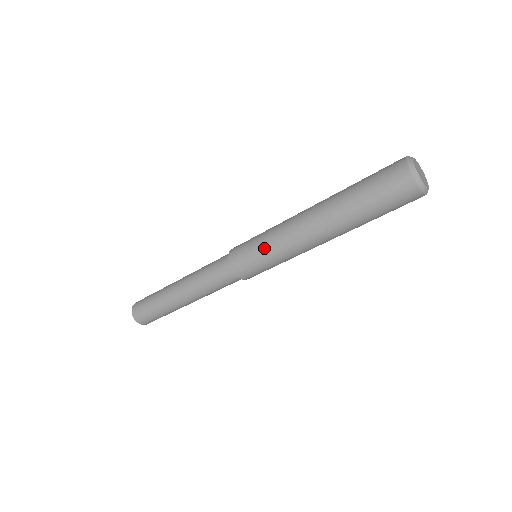
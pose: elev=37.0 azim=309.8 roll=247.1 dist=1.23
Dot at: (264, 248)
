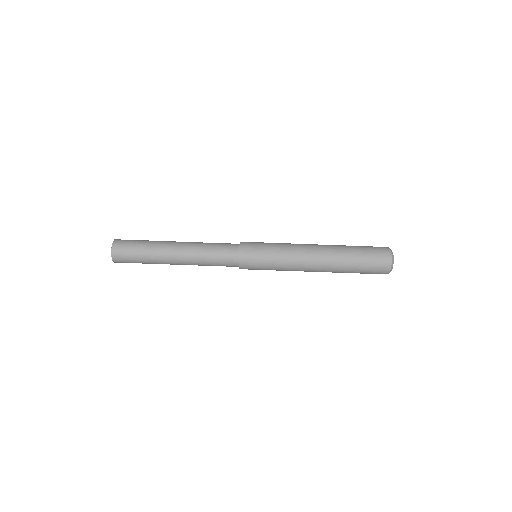
Dot at: (274, 256)
